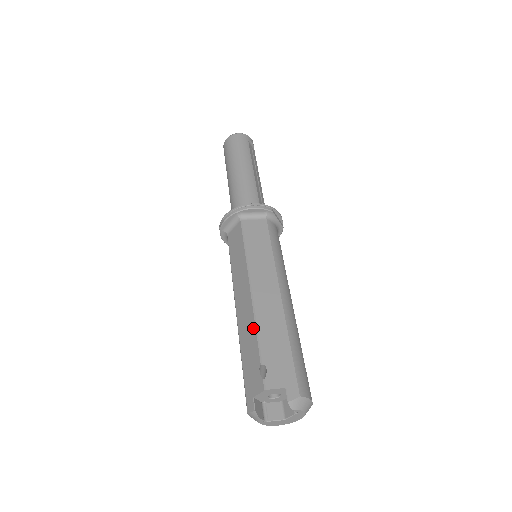
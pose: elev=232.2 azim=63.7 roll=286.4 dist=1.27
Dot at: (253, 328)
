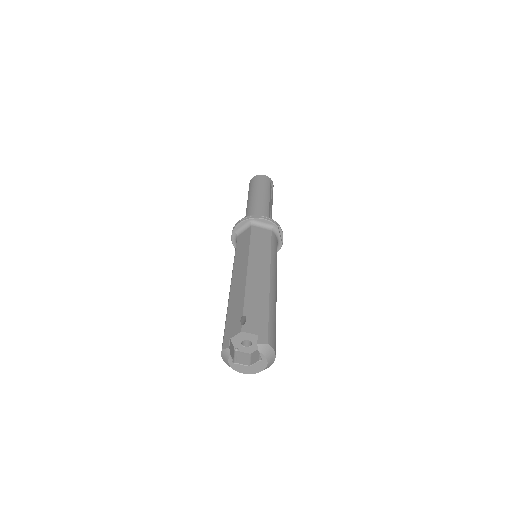
Dot at: (243, 293)
